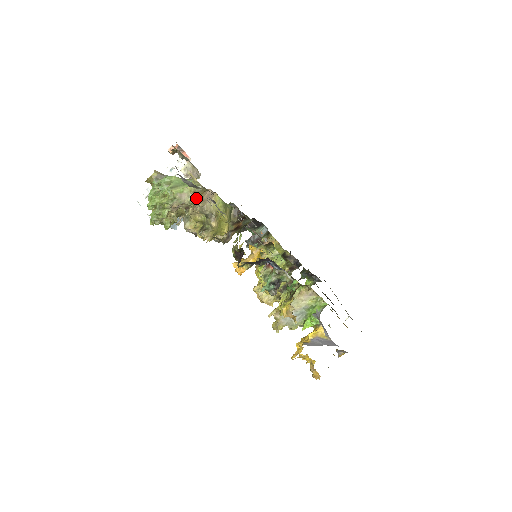
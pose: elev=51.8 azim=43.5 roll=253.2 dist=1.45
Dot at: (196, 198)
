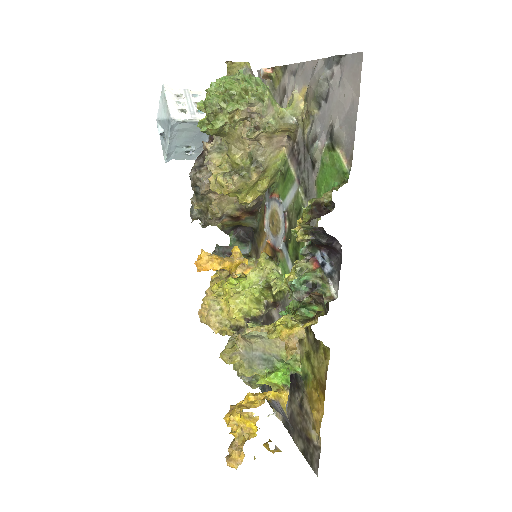
Dot at: (277, 126)
